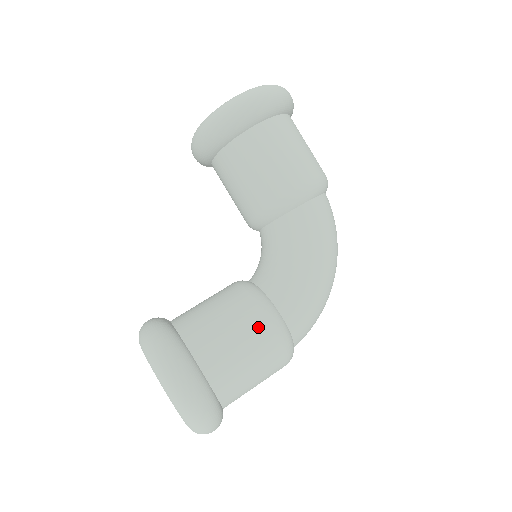
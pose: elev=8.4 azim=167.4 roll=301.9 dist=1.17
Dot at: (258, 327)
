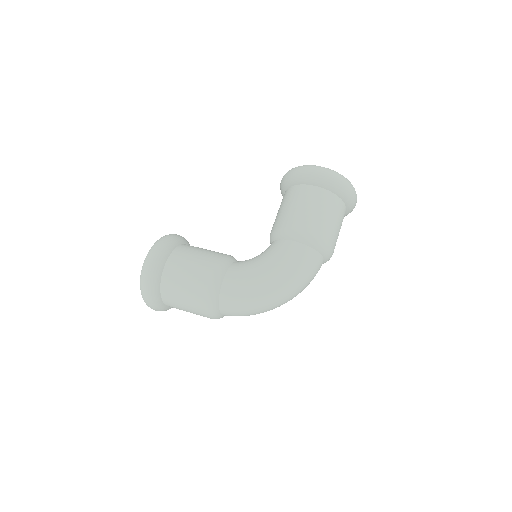
Dot at: (206, 270)
